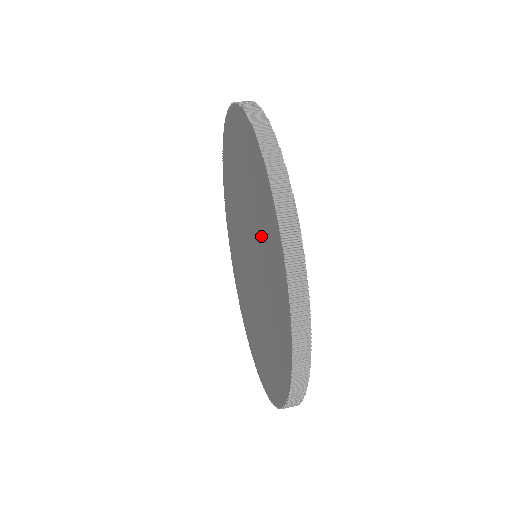
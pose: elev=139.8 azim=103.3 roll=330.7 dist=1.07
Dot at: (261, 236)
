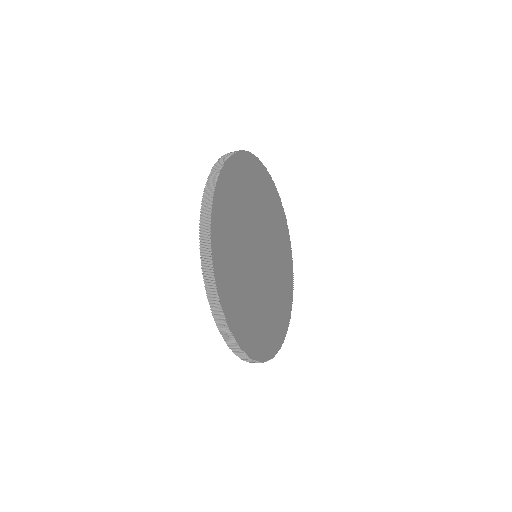
Dot at: occluded
